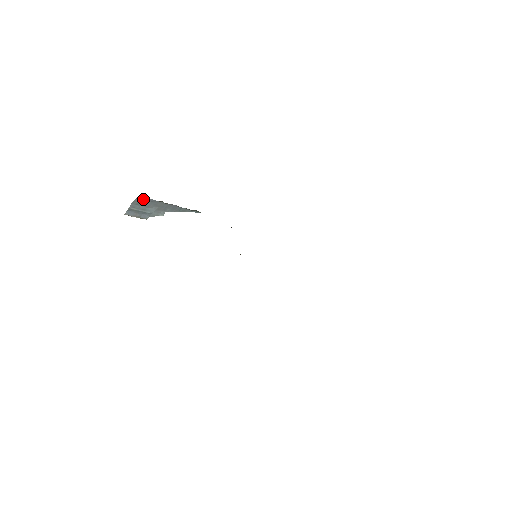
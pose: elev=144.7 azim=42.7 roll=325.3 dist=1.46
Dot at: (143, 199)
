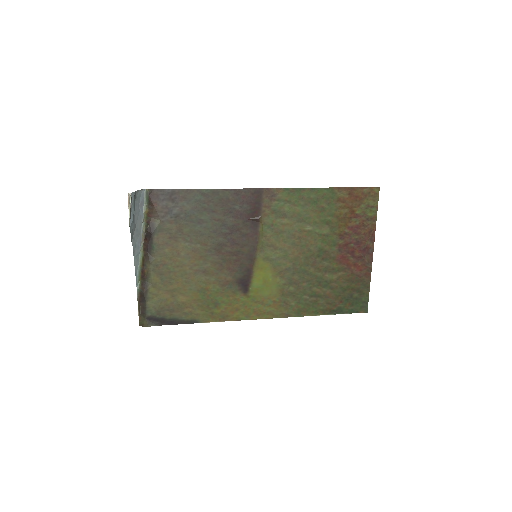
Dot at: (141, 198)
